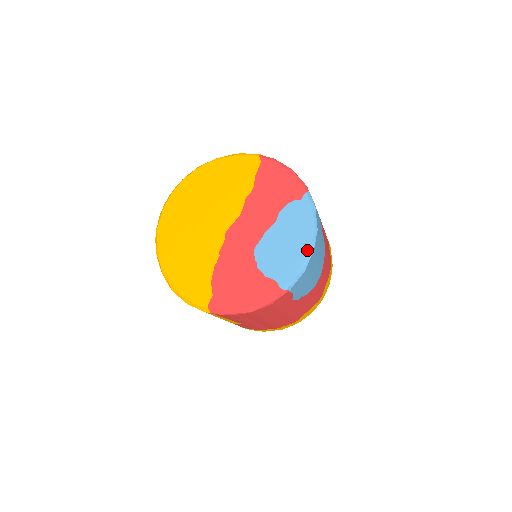
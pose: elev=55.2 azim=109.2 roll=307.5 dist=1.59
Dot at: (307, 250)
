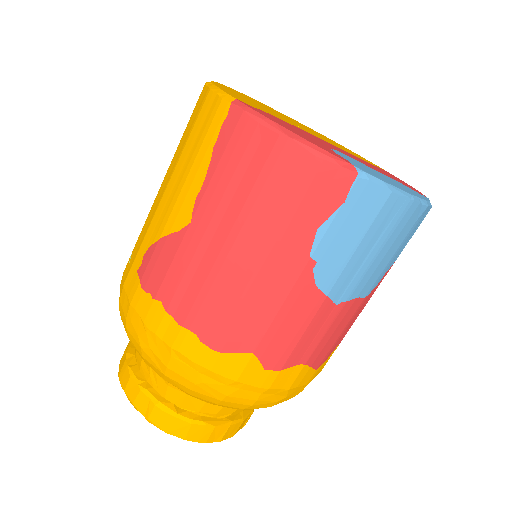
Dot at: (408, 192)
